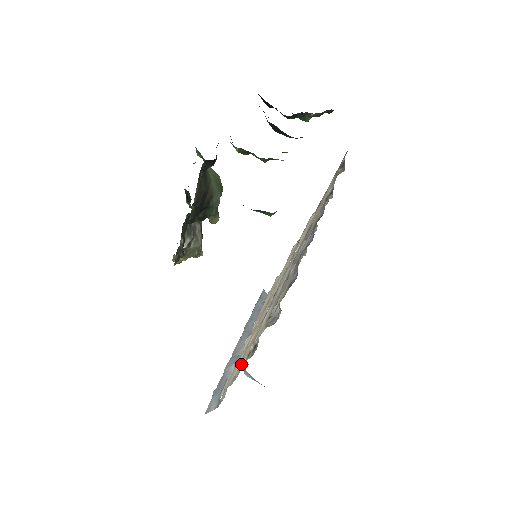
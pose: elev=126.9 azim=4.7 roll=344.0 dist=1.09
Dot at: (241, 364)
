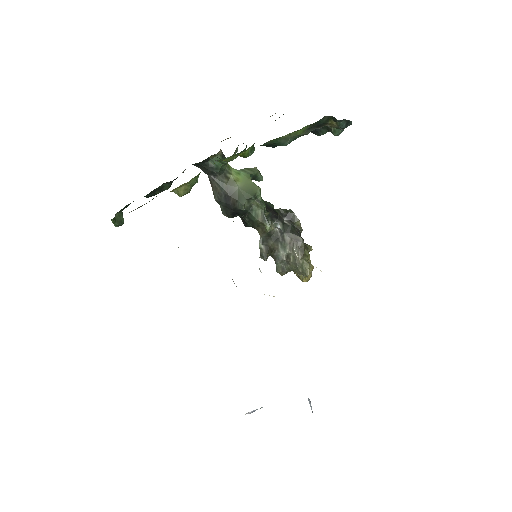
Dot at: occluded
